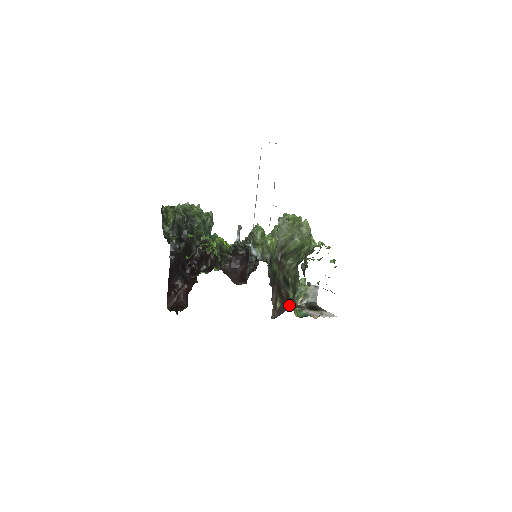
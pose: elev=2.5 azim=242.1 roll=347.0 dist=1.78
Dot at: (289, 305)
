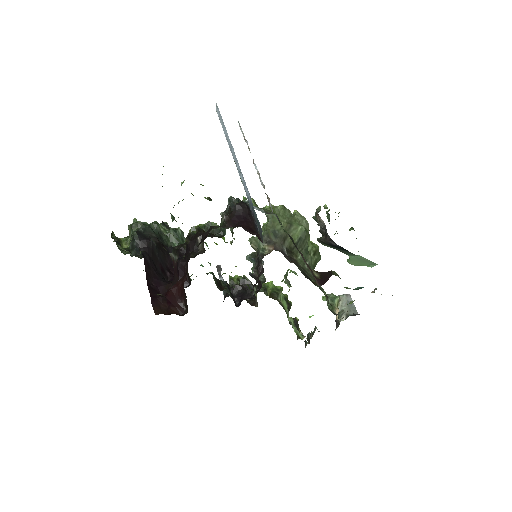
Dot at: (330, 271)
